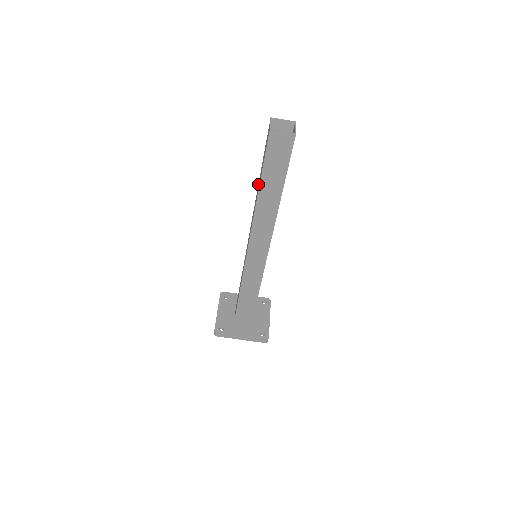
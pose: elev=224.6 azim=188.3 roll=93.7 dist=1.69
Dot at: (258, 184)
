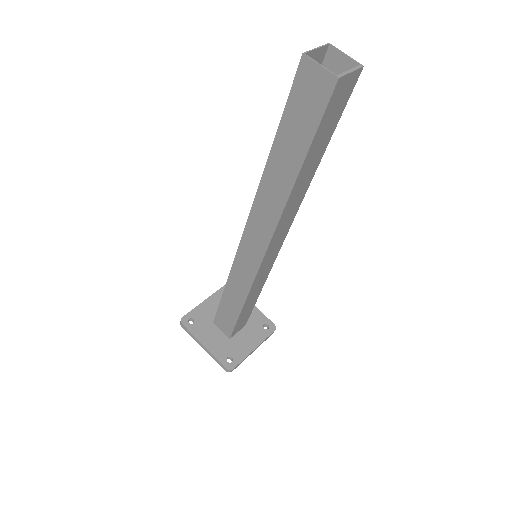
Dot at: (269, 167)
